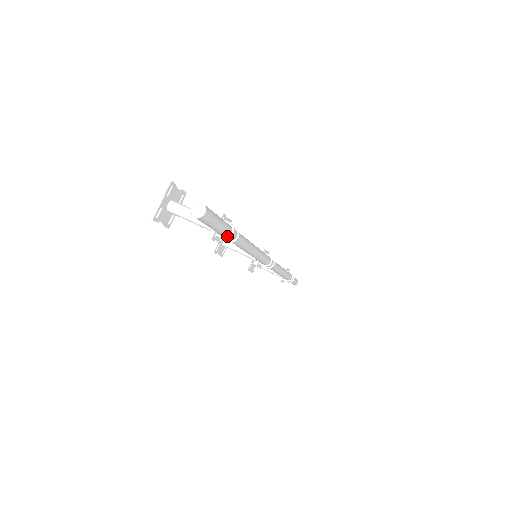
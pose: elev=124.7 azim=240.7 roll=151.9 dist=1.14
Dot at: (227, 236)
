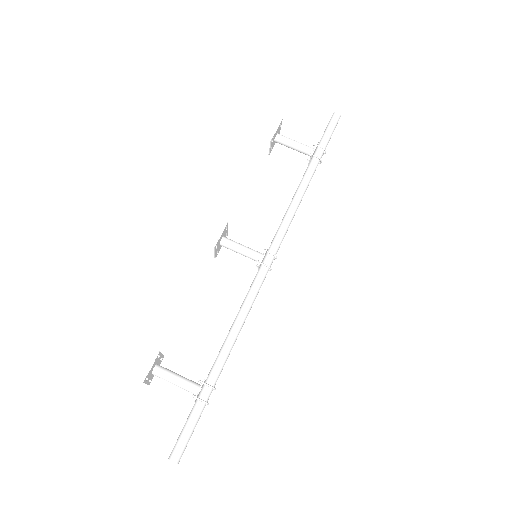
Dot at: occluded
